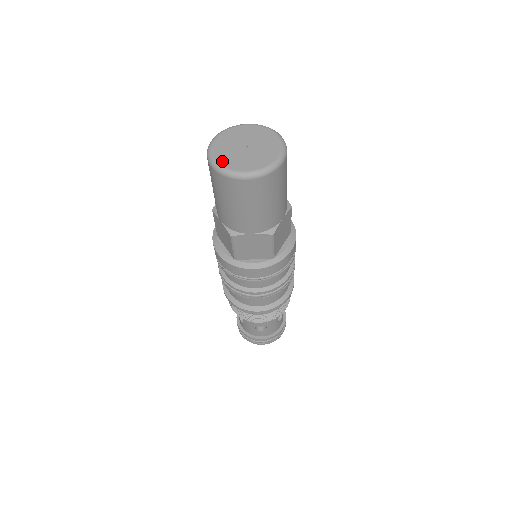
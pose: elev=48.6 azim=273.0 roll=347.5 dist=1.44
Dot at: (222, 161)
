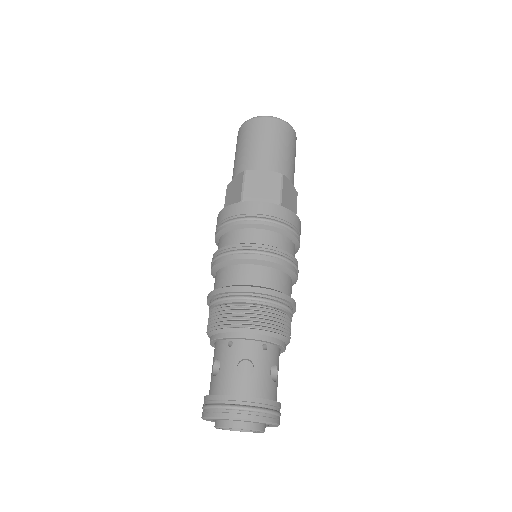
Dot at: occluded
